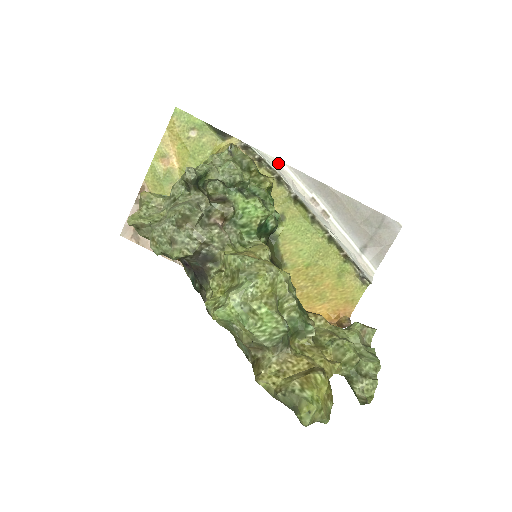
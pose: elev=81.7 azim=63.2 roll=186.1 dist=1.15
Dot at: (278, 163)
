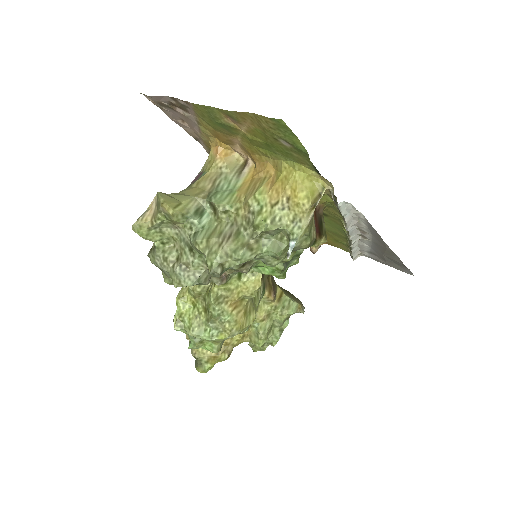
Dot at: (358, 213)
